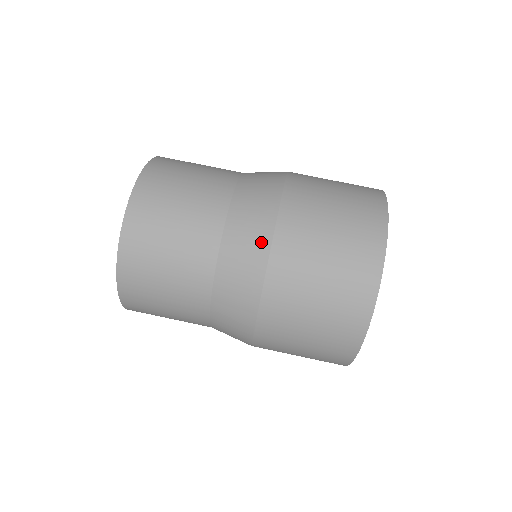
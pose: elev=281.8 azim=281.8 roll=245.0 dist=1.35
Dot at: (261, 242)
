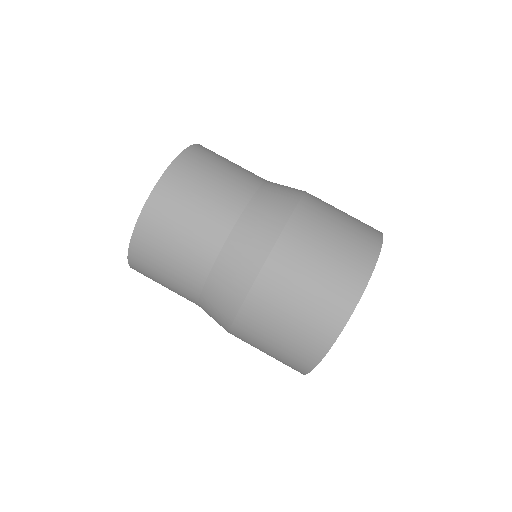
Dot at: (294, 194)
